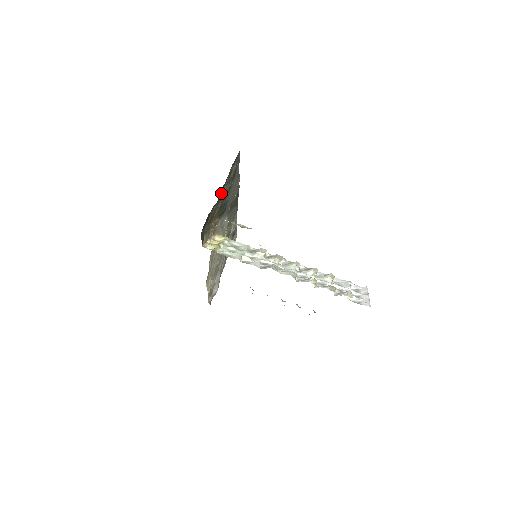
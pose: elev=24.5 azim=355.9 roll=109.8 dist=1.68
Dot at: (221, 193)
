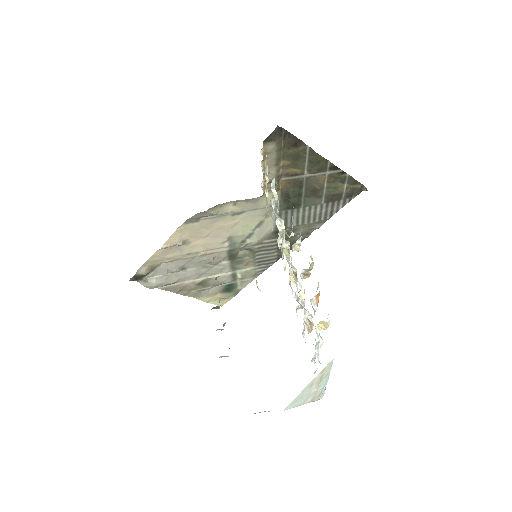
Dot at: (324, 162)
